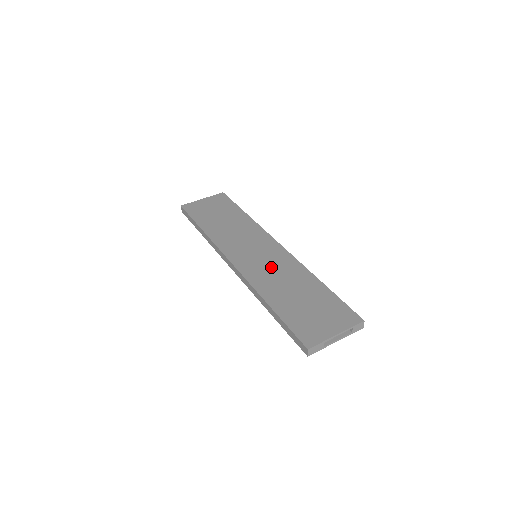
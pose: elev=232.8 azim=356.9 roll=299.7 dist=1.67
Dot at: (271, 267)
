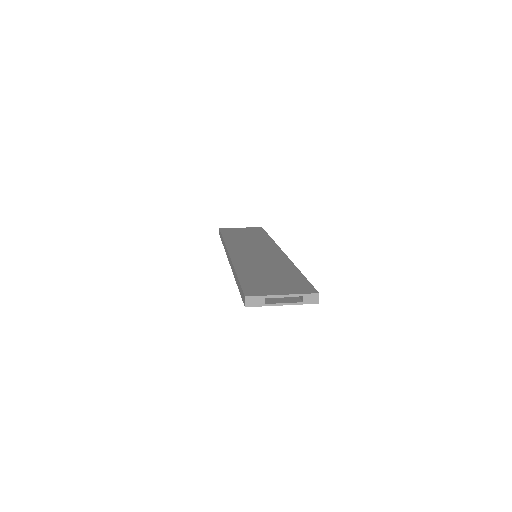
Dot at: (261, 259)
